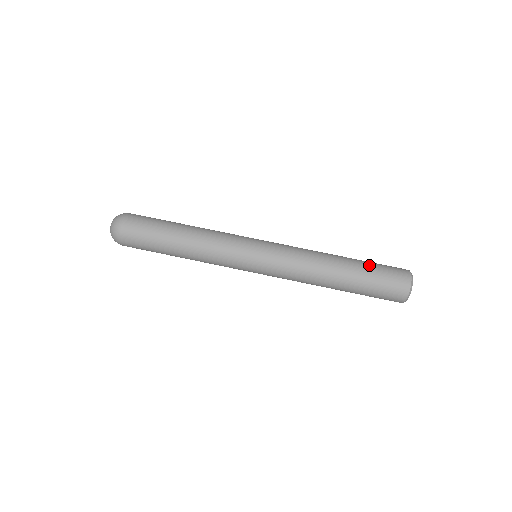
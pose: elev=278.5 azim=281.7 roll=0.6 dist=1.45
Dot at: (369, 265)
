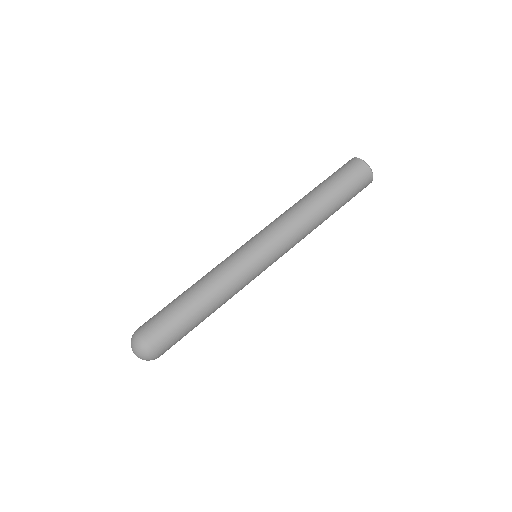
Dot at: (331, 181)
